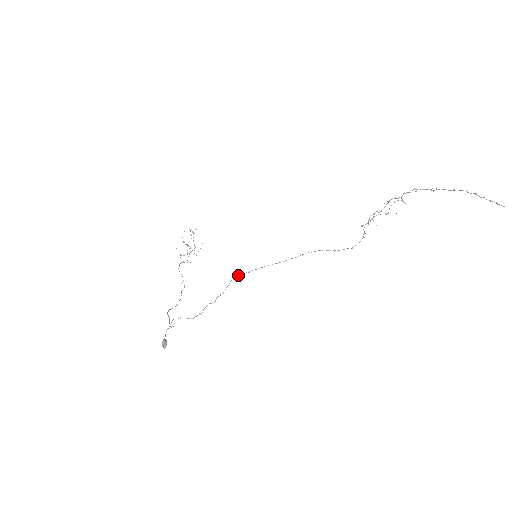
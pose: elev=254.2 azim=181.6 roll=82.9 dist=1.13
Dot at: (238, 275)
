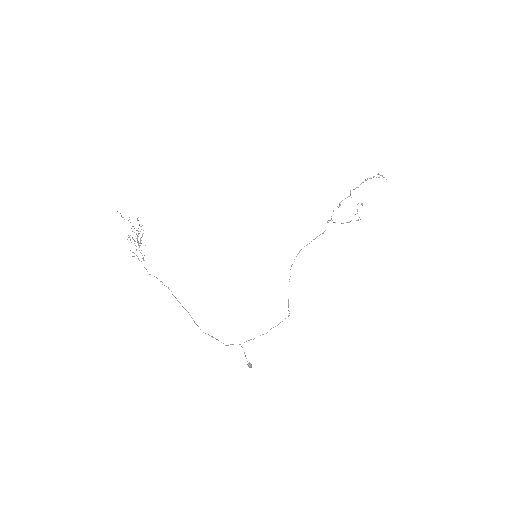
Dot at: occluded
